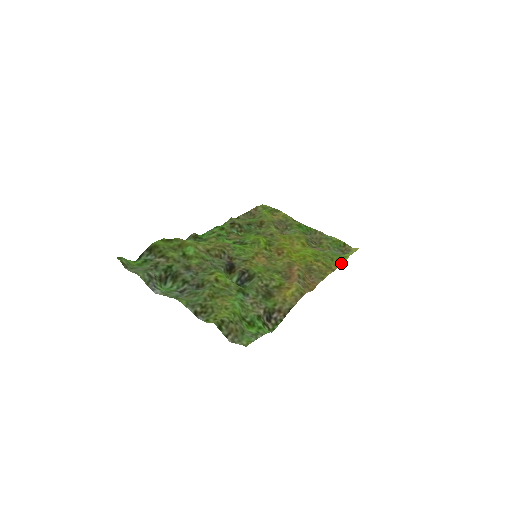
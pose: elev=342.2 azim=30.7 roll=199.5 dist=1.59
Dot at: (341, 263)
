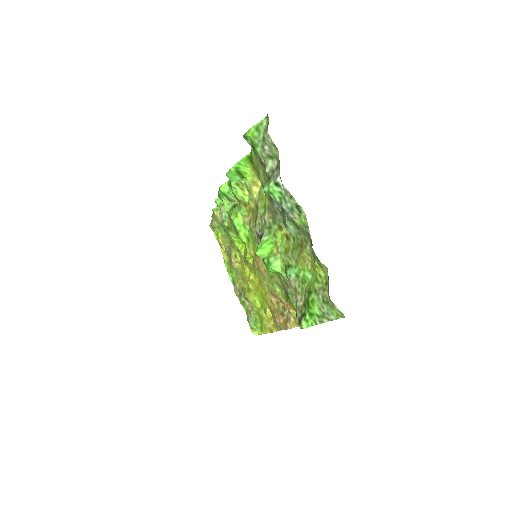
Dot at: (268, 332)
